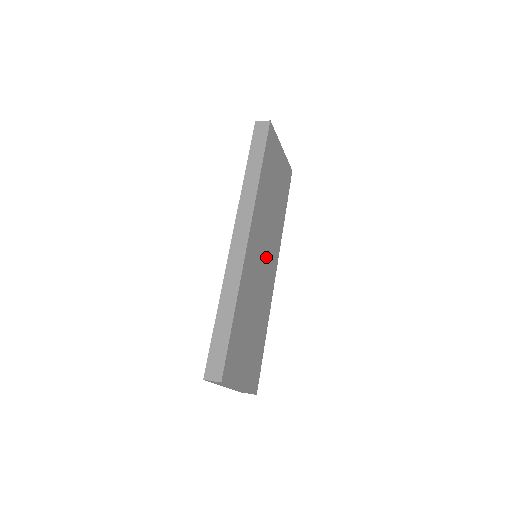
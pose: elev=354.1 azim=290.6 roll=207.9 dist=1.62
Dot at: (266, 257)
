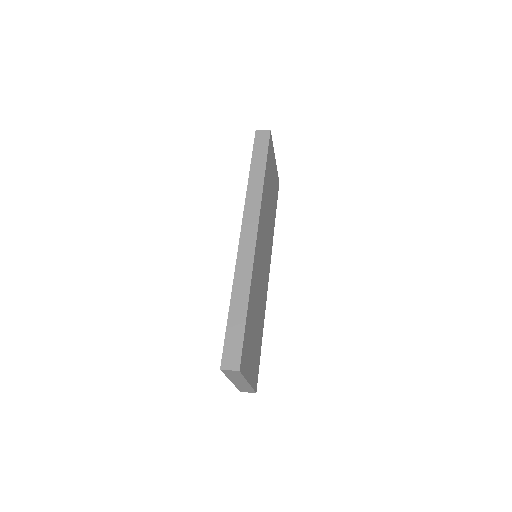
Dot at: (265, 258)
